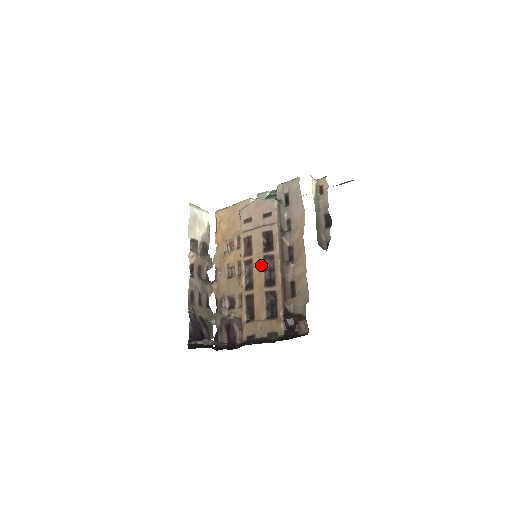
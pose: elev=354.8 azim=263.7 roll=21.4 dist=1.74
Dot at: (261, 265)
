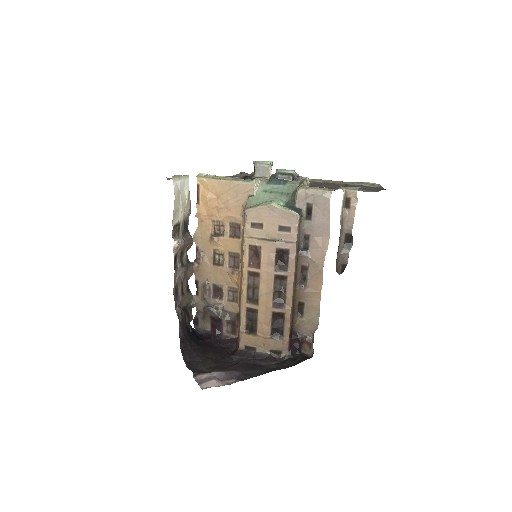
Dot at: (271, 284)
